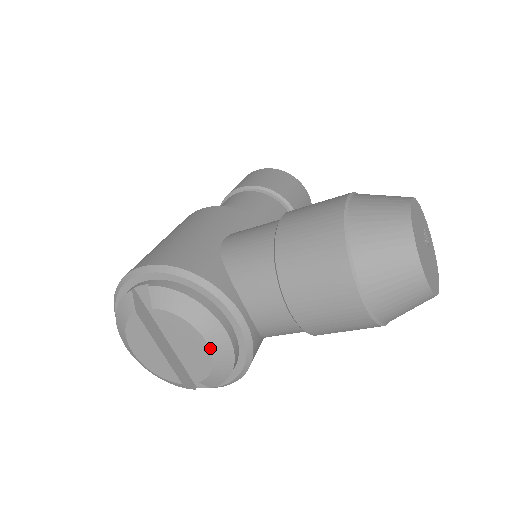
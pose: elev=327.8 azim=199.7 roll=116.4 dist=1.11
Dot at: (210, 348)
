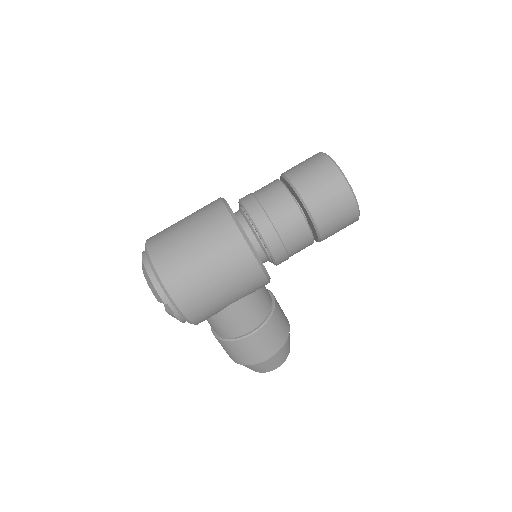
Dot at: occluded
